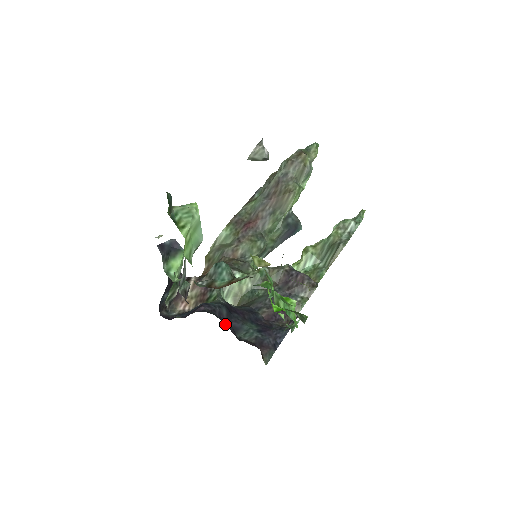
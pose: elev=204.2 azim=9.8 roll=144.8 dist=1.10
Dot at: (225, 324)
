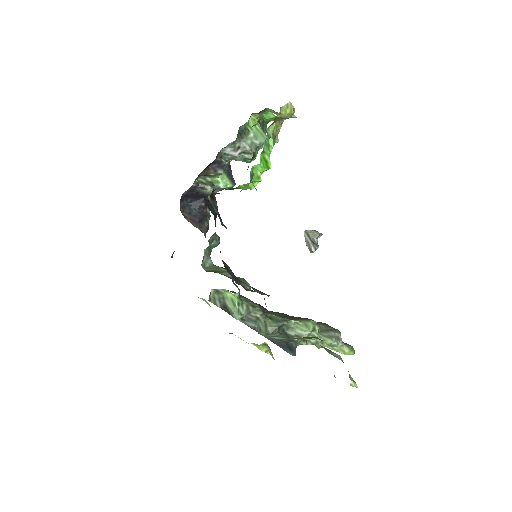
Dot at: occluded
